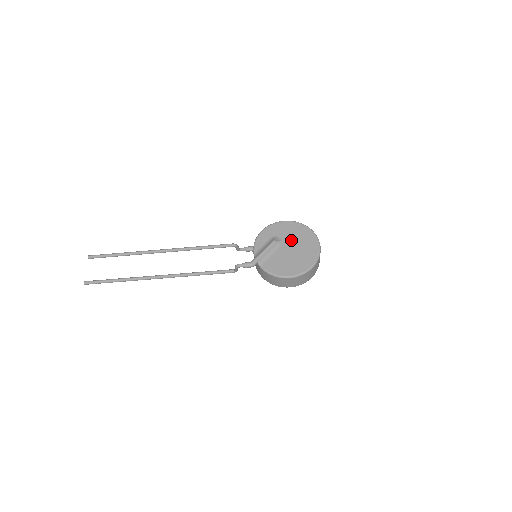
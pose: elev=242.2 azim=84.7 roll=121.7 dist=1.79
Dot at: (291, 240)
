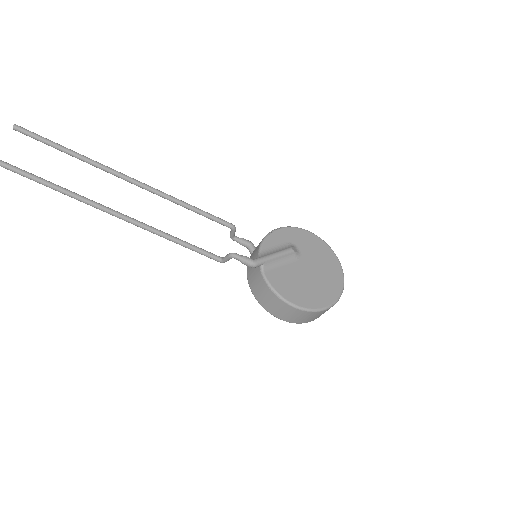
Dot at: (312, 260)
